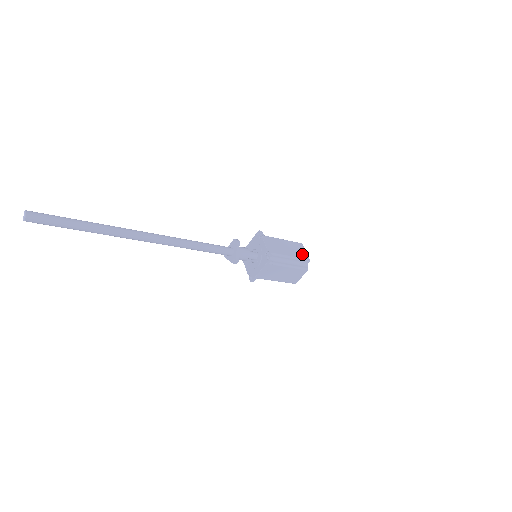
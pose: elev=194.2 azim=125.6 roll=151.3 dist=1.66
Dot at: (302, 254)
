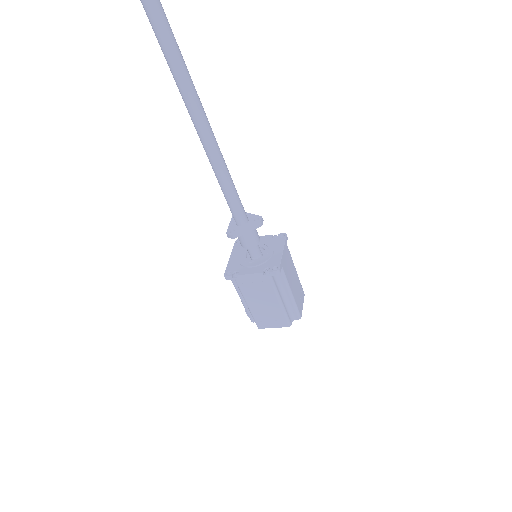
Dot at: occluded
